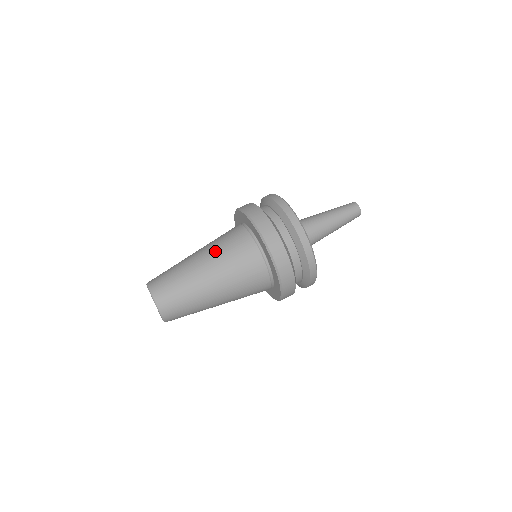
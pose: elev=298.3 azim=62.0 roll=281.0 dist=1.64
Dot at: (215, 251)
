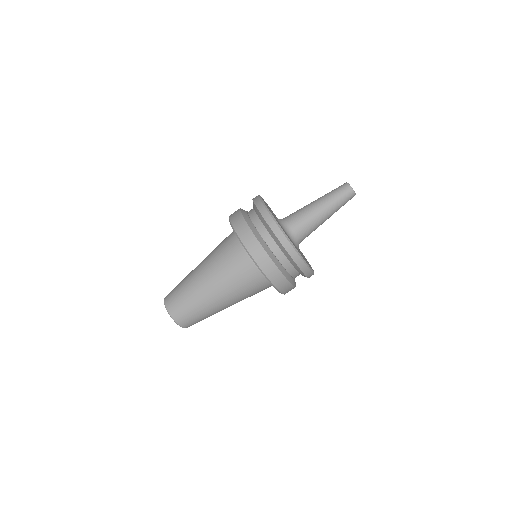
Dot at: (221, 279)
